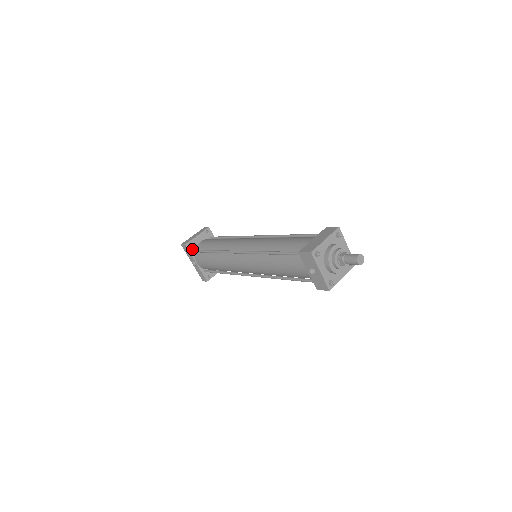
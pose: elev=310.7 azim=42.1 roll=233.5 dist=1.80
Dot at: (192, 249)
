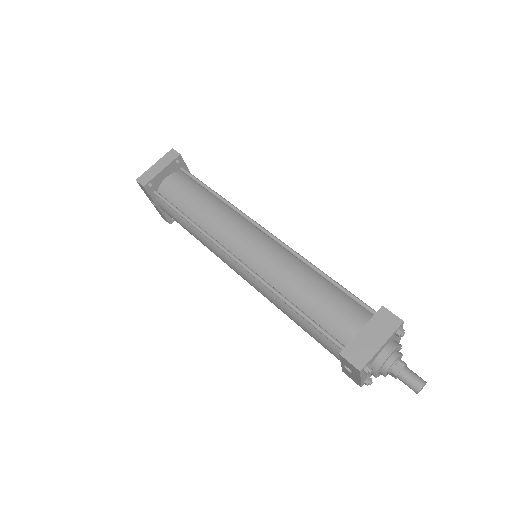
Dot at: (153, 190)
